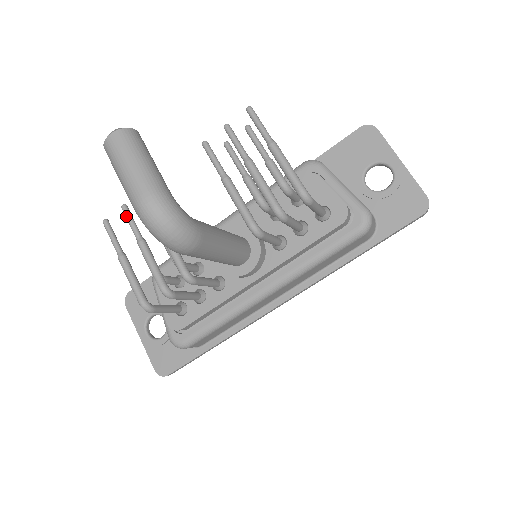
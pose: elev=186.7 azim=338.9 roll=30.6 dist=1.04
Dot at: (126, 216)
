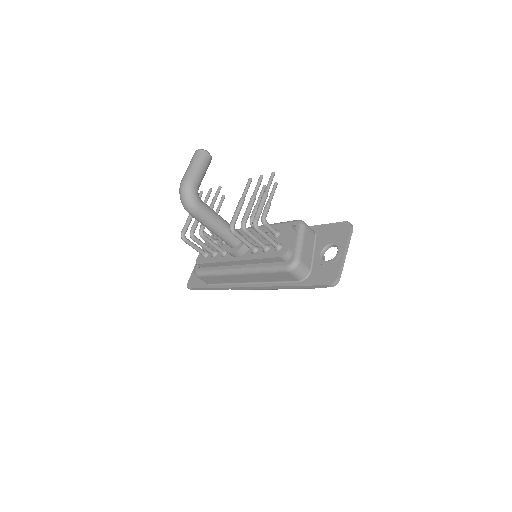
Dot at: (207, 194)
